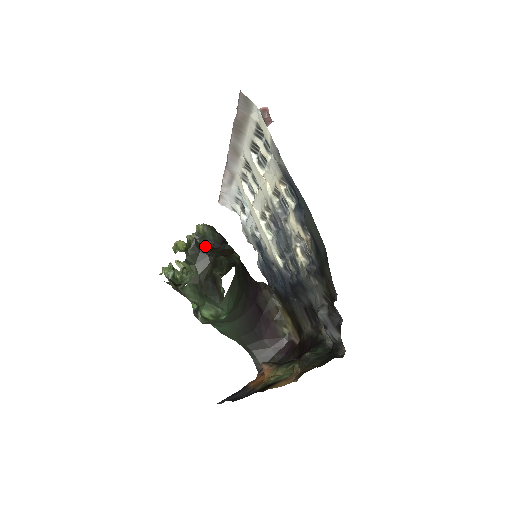
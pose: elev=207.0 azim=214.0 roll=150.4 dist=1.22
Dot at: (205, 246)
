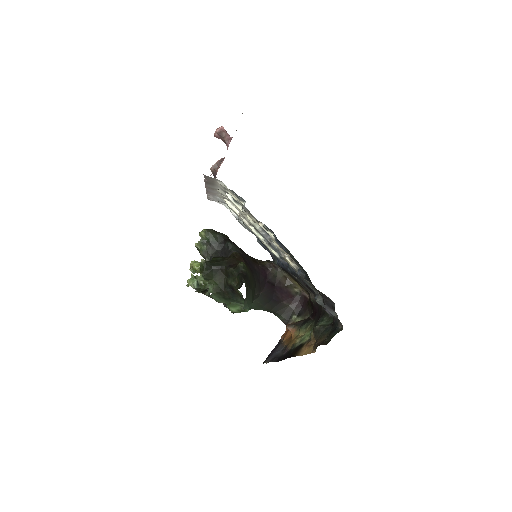
Dot at: (214, 261)
